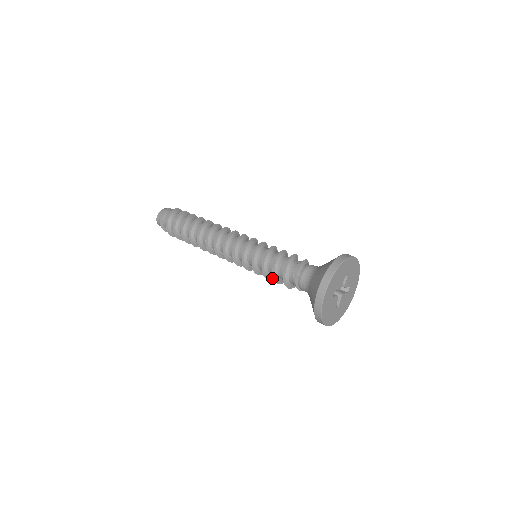
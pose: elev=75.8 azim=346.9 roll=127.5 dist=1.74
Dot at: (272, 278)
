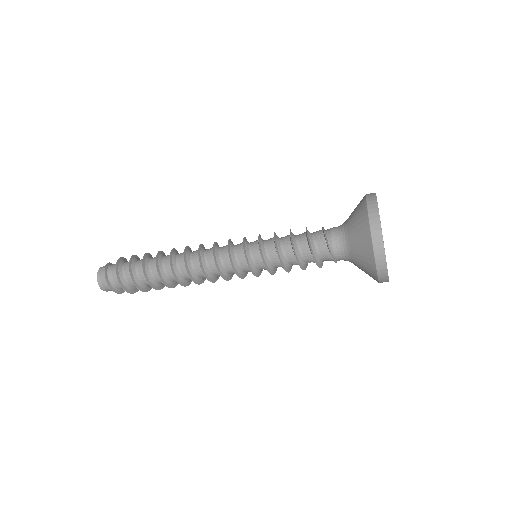
Dot at: (285, 270)
